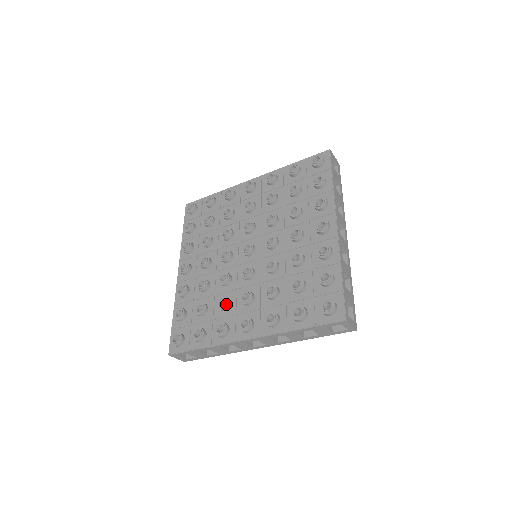
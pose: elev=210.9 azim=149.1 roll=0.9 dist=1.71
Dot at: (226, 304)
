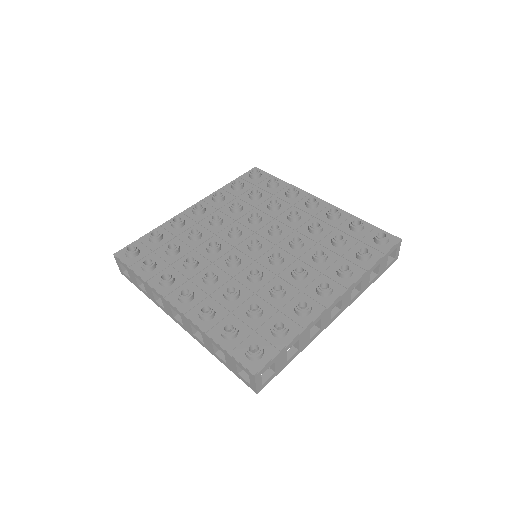
Dot at: (191, 264)
